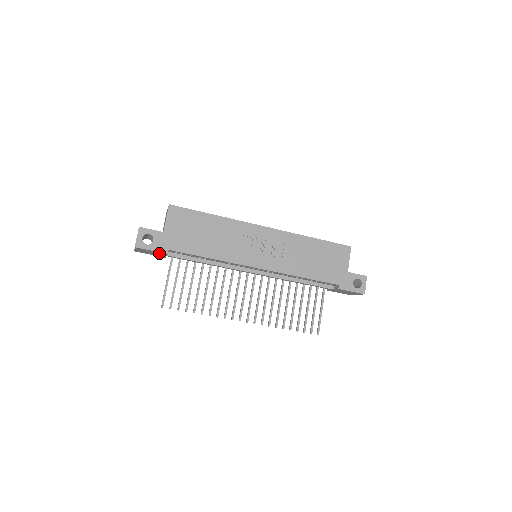
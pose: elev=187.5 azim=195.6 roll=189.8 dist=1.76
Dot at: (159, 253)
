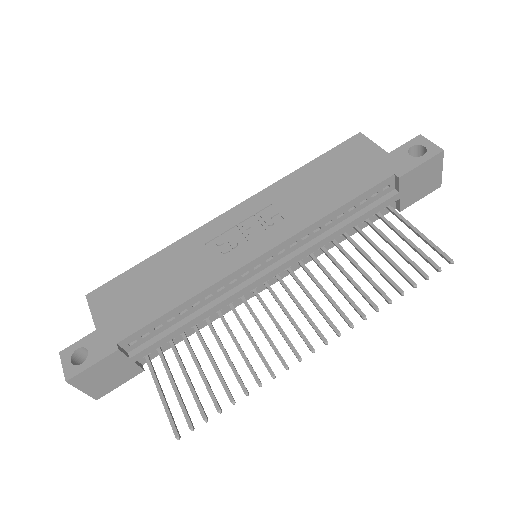
Dot at: (113, 363)
